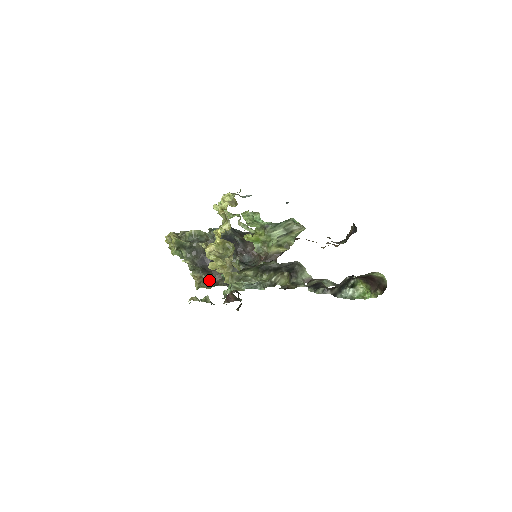
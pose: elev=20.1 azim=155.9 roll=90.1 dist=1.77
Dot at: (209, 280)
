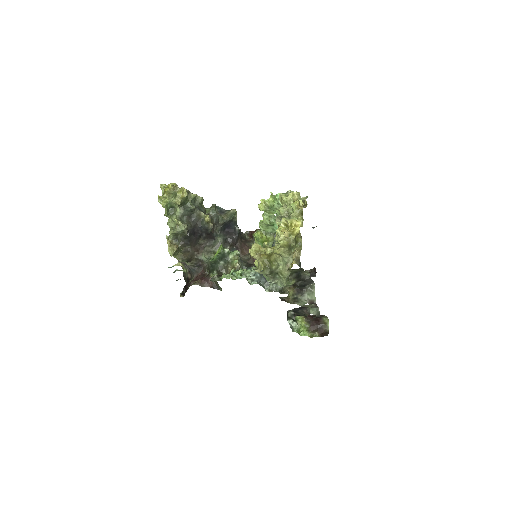
Dot at: (185, 253)
